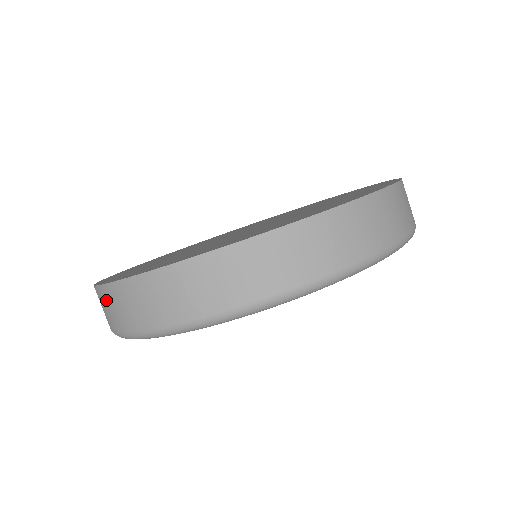
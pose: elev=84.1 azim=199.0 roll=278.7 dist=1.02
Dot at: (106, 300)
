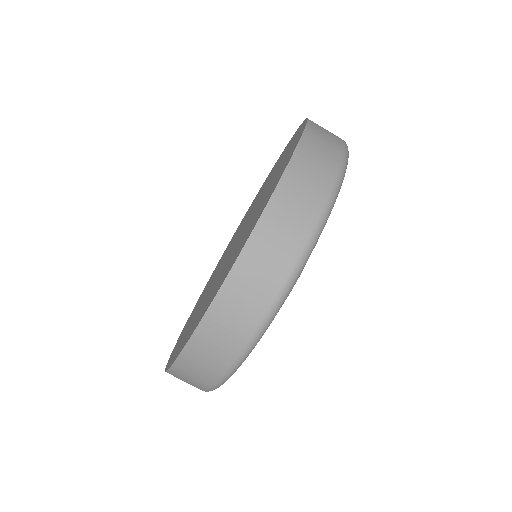
Dot at: (195, 358)
